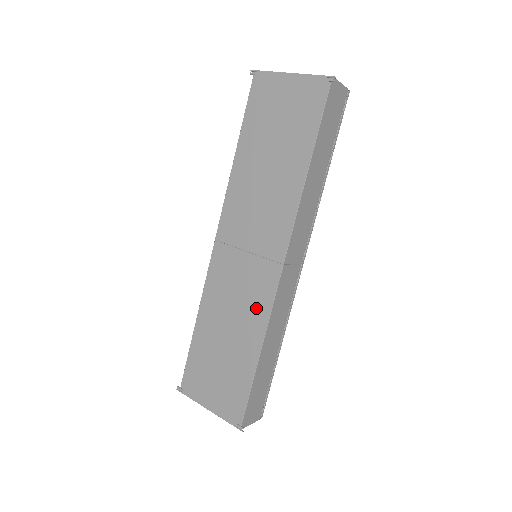
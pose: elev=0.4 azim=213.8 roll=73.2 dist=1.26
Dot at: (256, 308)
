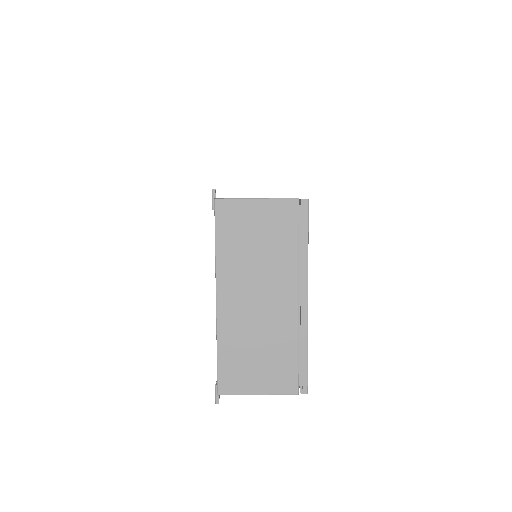
Dot at: occluded
